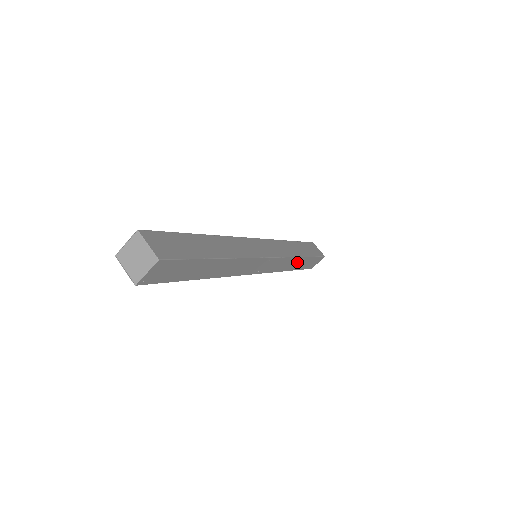
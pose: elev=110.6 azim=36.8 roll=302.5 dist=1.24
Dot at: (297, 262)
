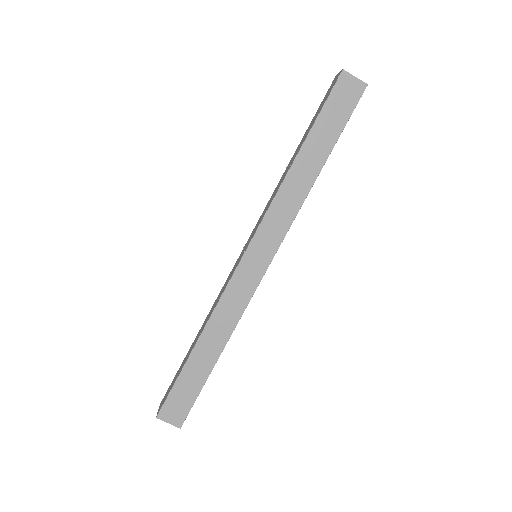
Dot at: occluded
